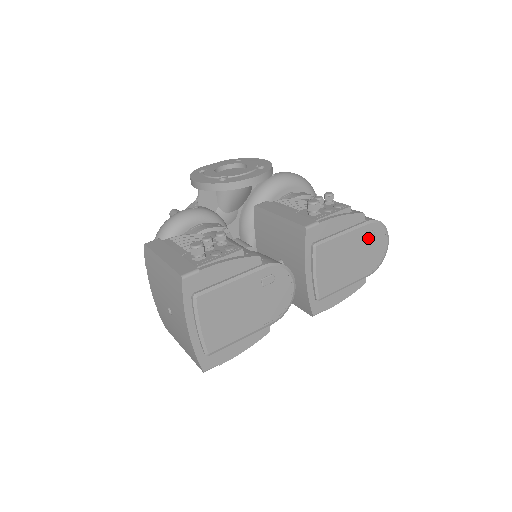
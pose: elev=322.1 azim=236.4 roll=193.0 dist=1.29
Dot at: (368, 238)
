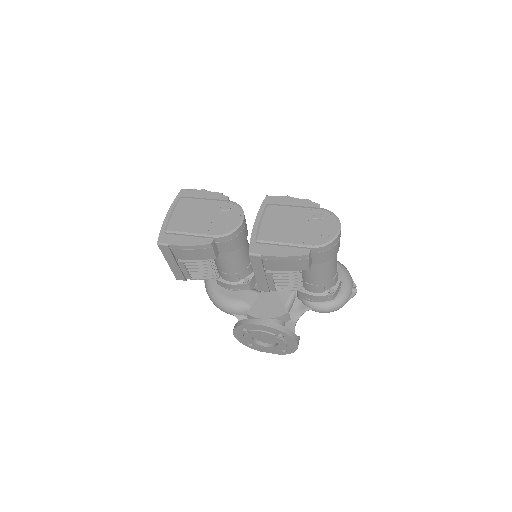
Dot at: (317, 218)
